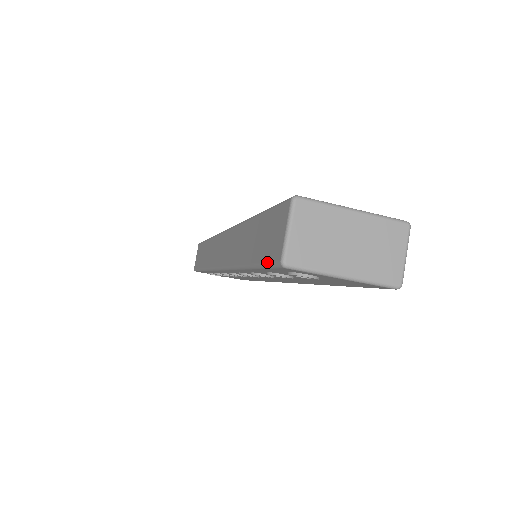
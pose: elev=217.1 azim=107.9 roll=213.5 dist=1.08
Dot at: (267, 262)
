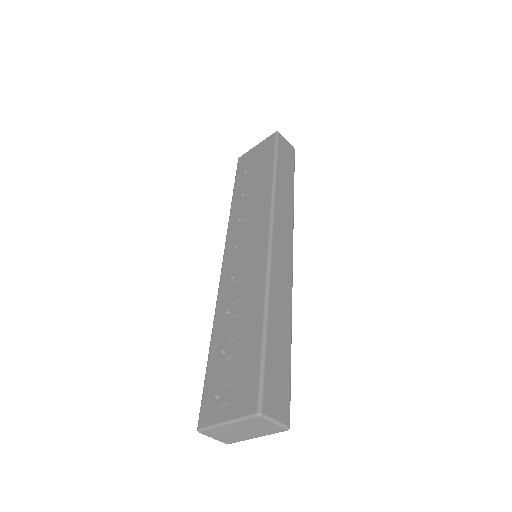
Dot at: occluded
